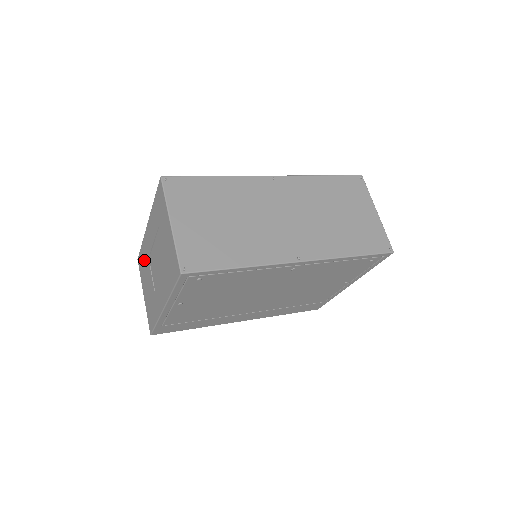
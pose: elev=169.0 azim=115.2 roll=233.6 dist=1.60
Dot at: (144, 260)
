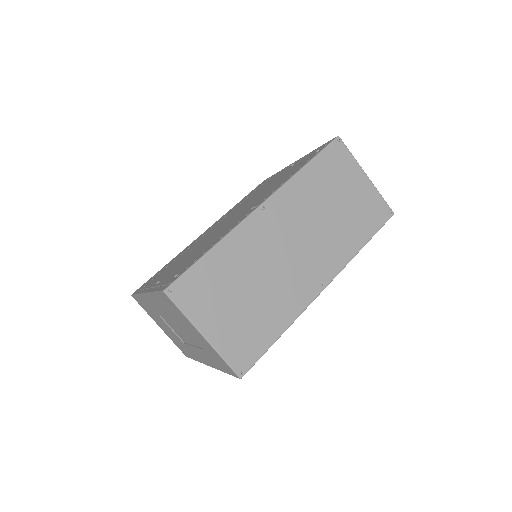
Dot at: (149, 309)
